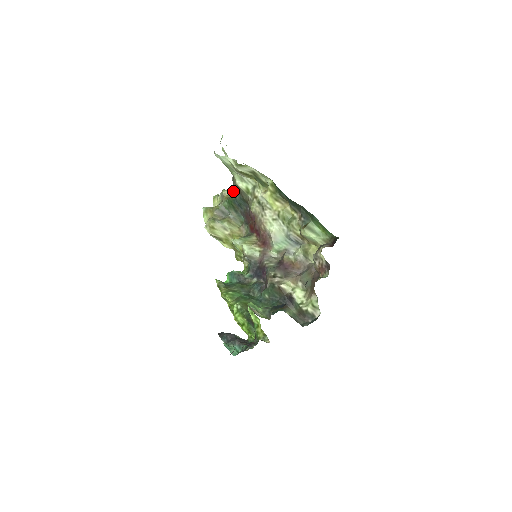
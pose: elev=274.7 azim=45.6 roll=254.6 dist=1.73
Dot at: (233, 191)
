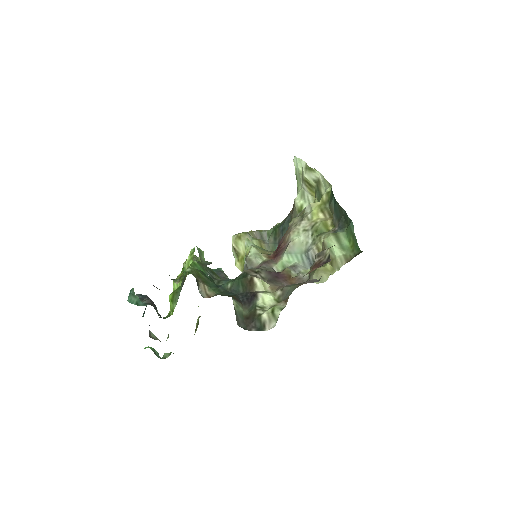
Dot at: occluded
